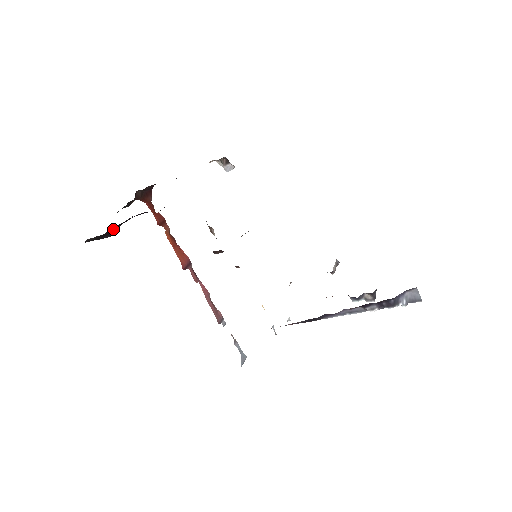
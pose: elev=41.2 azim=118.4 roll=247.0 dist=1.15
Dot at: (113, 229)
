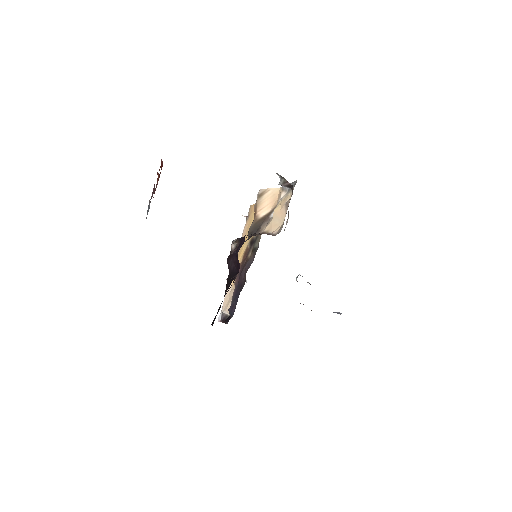
Dot at: occluded
